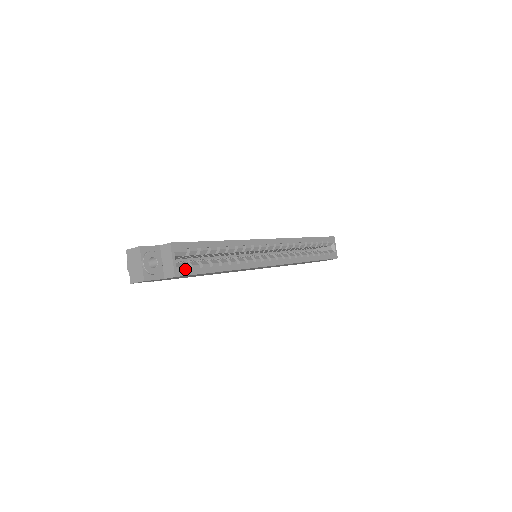
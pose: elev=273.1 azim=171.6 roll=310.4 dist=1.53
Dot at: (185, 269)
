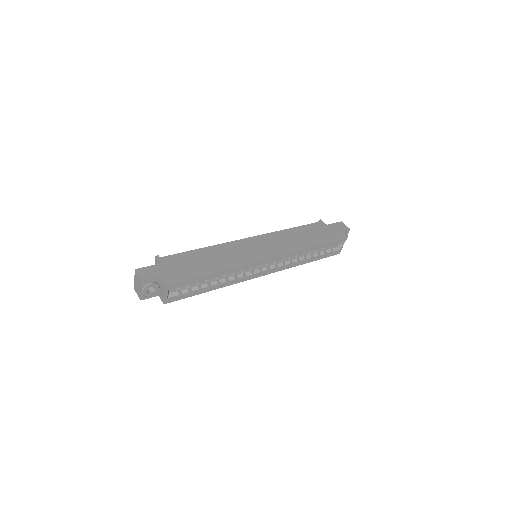
Dot at: (175, 298)
